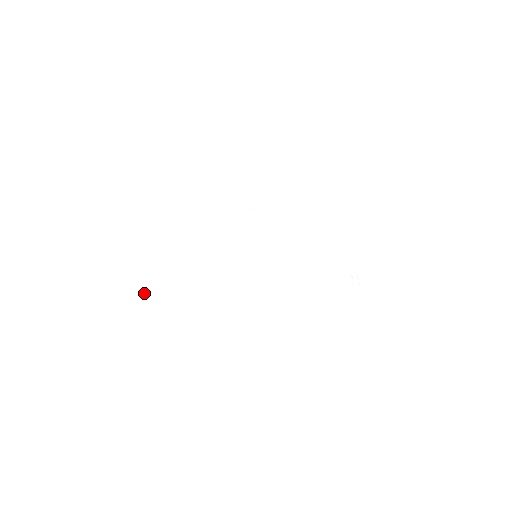
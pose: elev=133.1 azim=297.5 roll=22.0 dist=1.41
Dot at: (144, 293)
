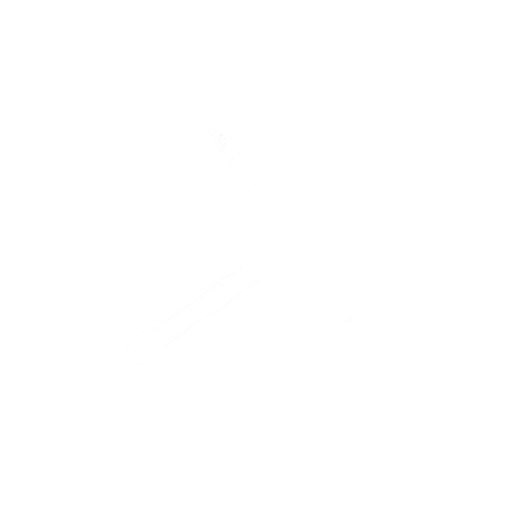
Dot at: (149, 355)
